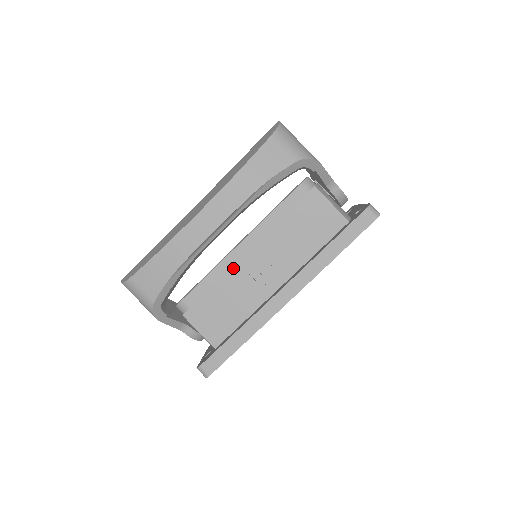
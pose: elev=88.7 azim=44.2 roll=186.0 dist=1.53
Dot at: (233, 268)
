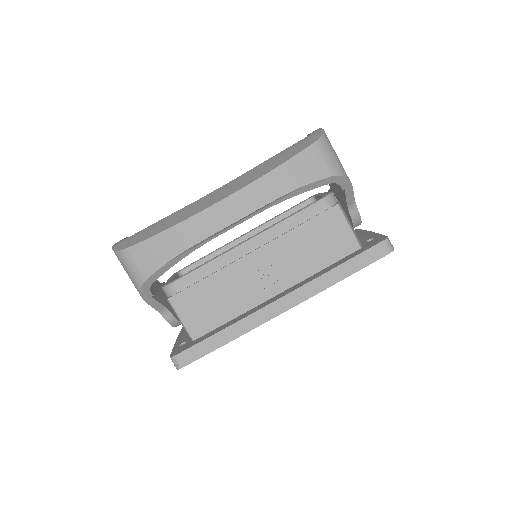
Dot at: (234, 264)
